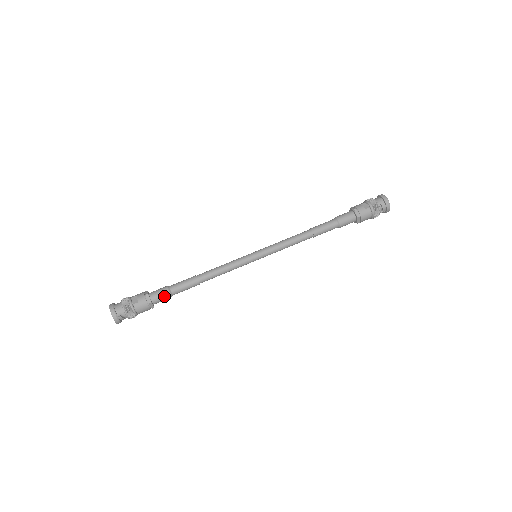
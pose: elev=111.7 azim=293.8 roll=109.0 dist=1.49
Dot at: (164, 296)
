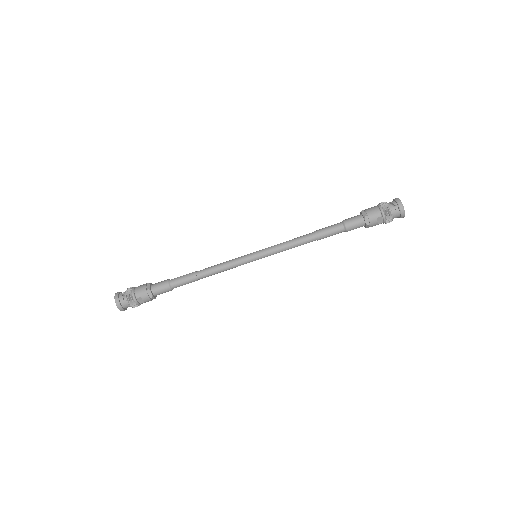
Dot at: occluded
